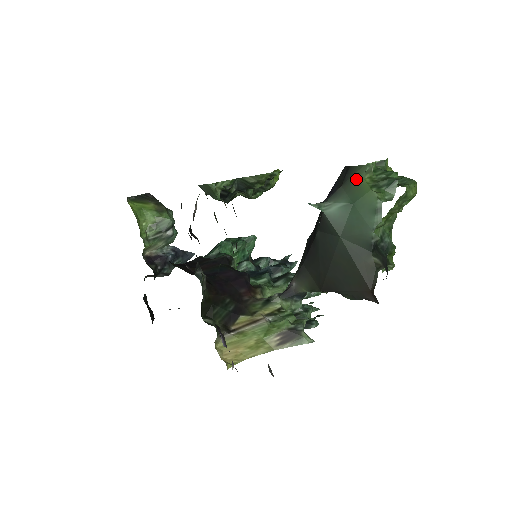
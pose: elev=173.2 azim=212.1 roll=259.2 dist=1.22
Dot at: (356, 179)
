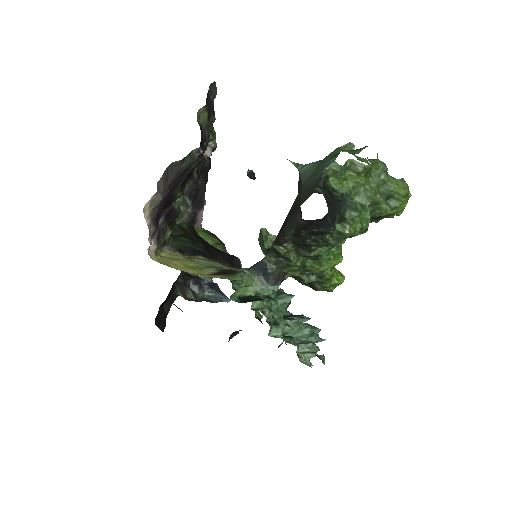
Dot at: occluded
